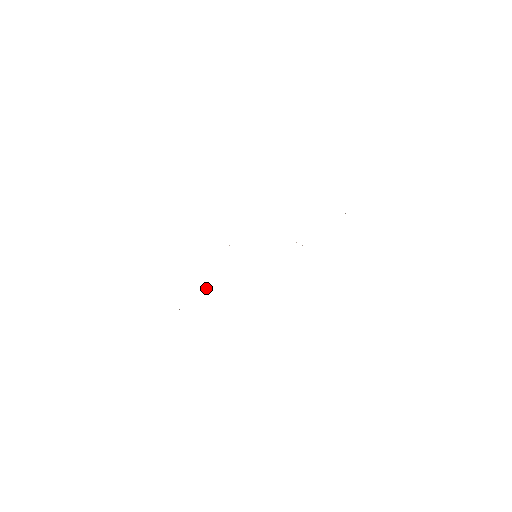
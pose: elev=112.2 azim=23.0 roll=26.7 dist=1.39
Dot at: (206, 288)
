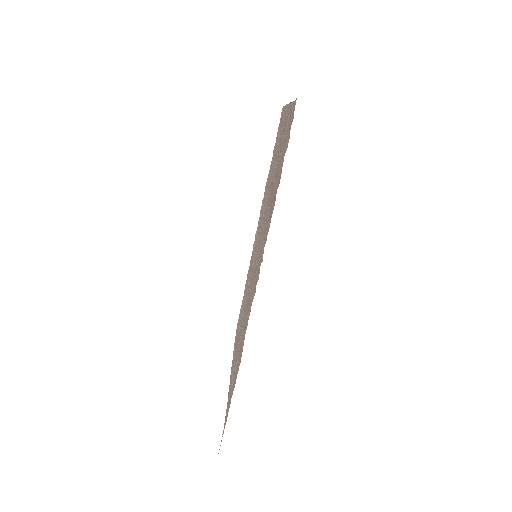
Dot at: (241, 322)
